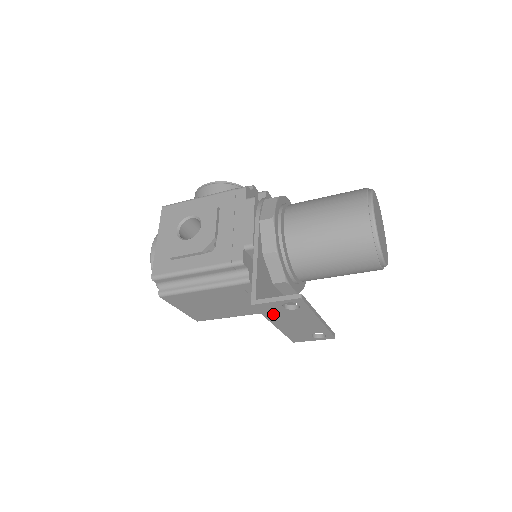
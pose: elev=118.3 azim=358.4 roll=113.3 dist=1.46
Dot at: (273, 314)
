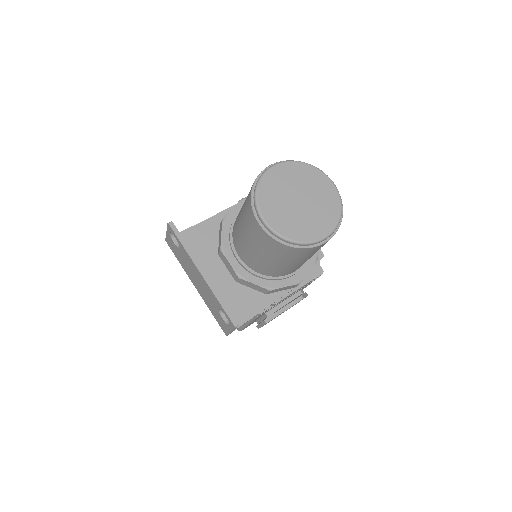
Dot at: (181, 260)
